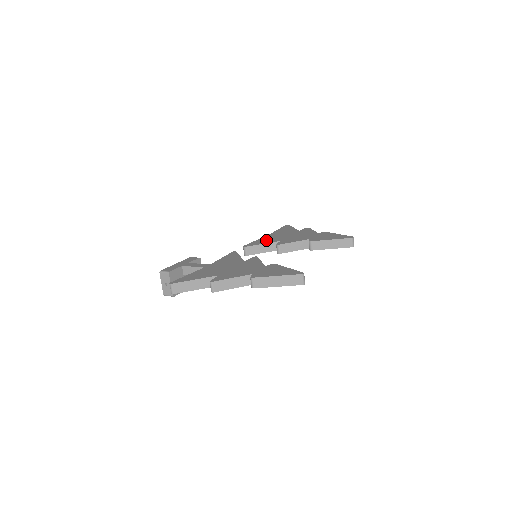
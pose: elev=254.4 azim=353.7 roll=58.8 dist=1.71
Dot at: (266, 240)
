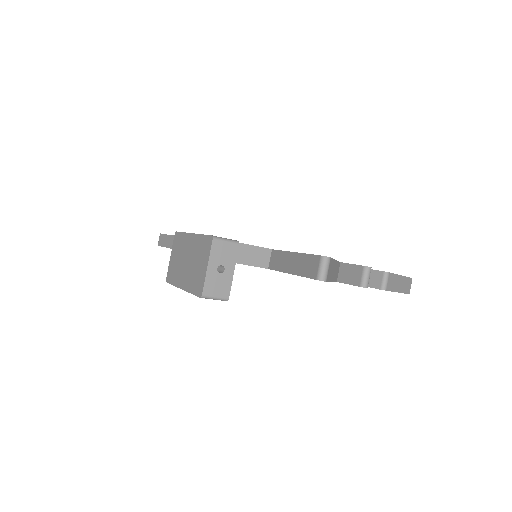
Dot at: occluded
